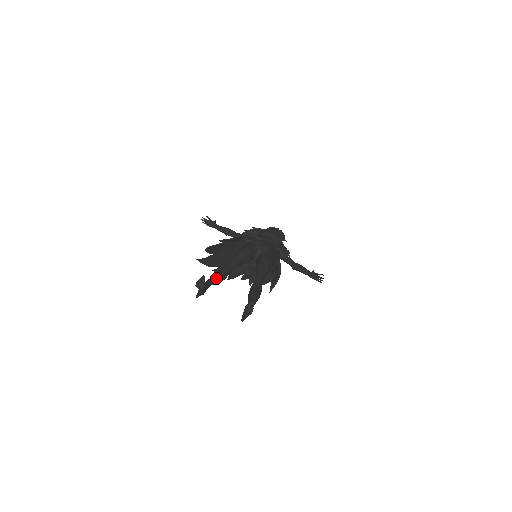
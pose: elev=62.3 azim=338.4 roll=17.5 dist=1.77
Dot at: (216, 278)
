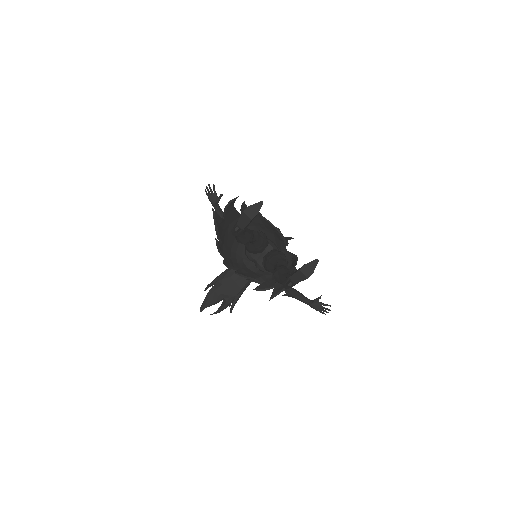
Dot at: (247, 231)
